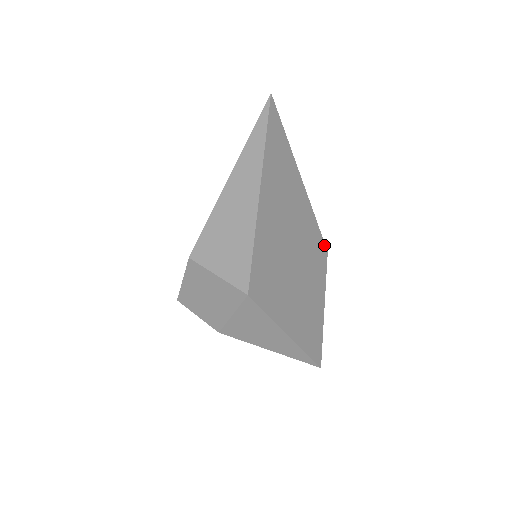
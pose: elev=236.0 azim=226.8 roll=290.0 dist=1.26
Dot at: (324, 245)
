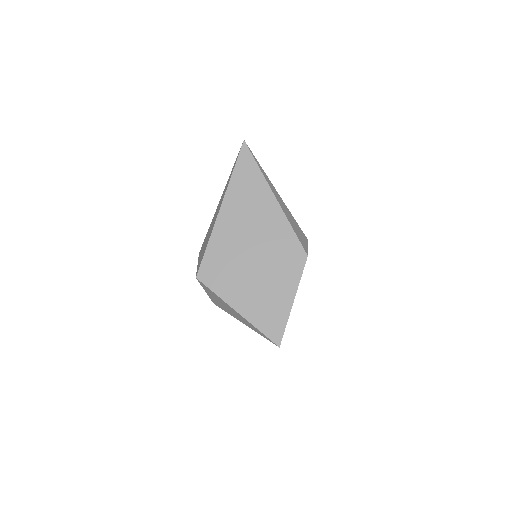
Dot at: (303, 250)
